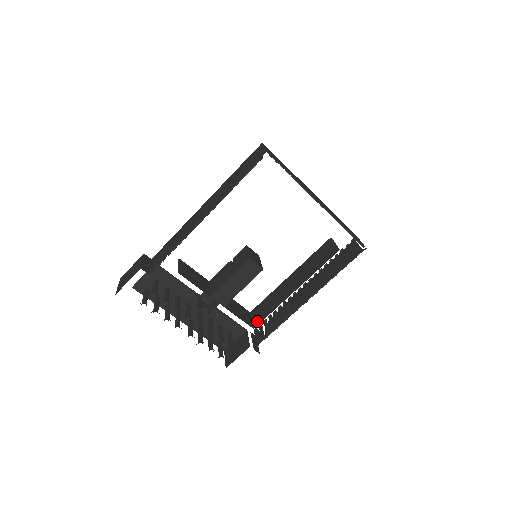
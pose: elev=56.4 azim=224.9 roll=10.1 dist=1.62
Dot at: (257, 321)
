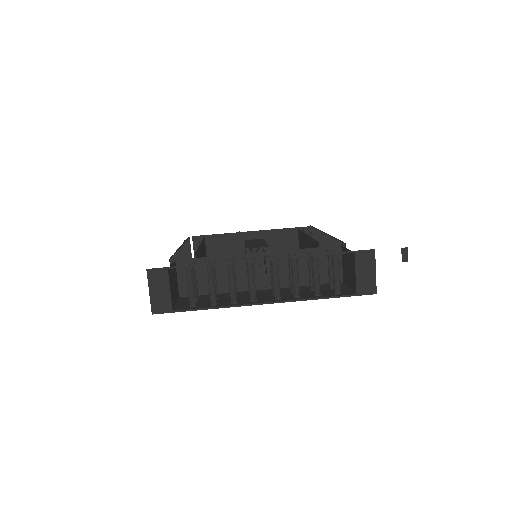
Dot at: occluded
